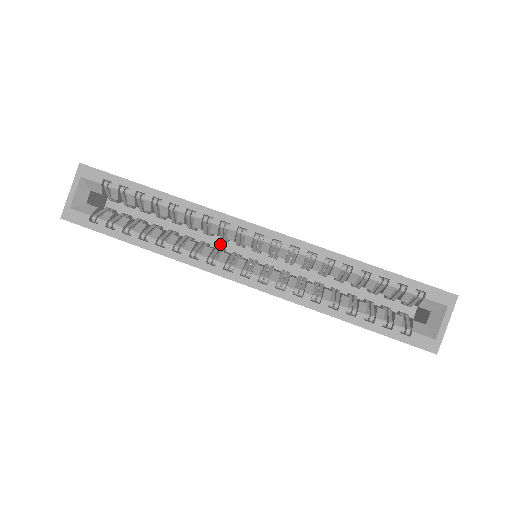
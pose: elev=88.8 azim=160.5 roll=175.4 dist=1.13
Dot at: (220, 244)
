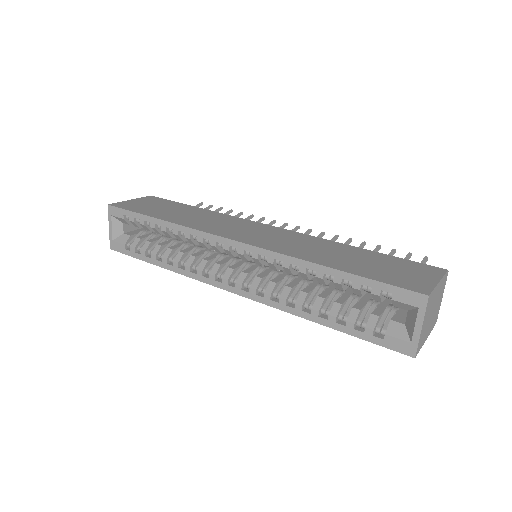
Dot at: occluded
